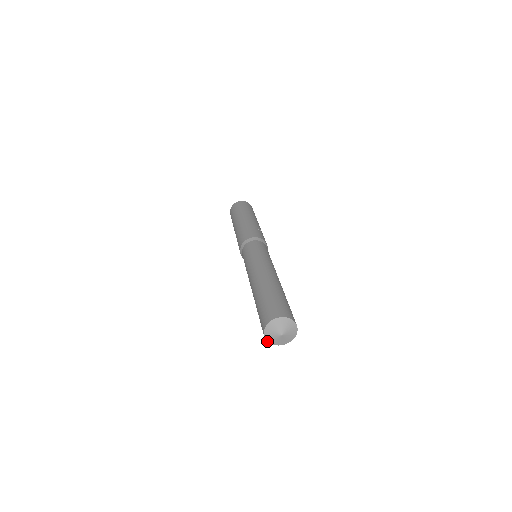
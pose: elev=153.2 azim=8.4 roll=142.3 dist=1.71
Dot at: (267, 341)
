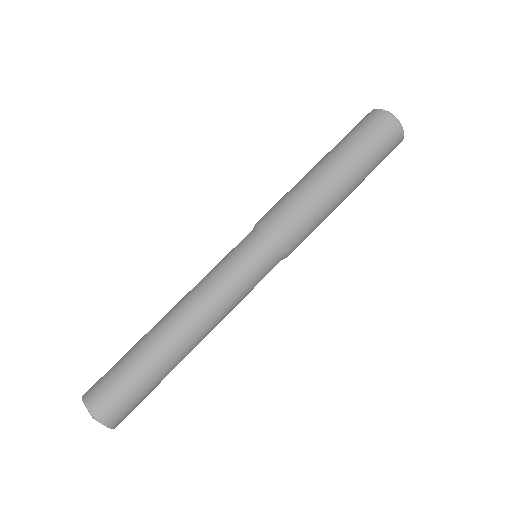
Dot at: occluded
